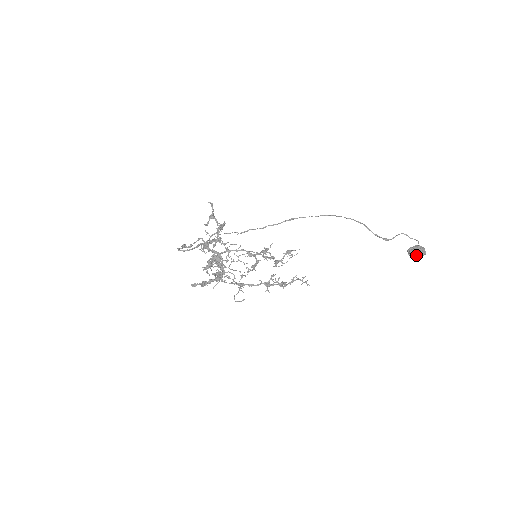
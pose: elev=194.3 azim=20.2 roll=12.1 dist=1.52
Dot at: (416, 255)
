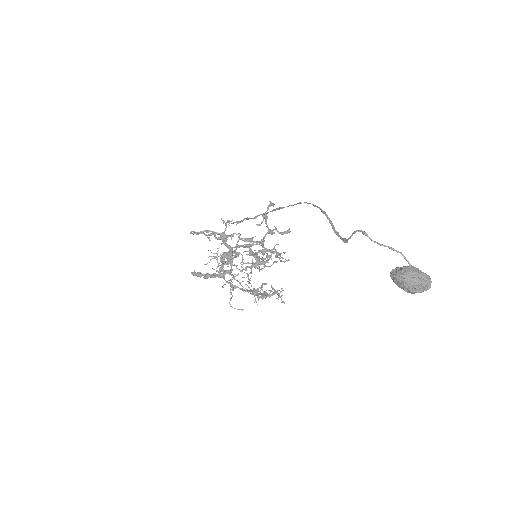
Dot at: (397, 280)
